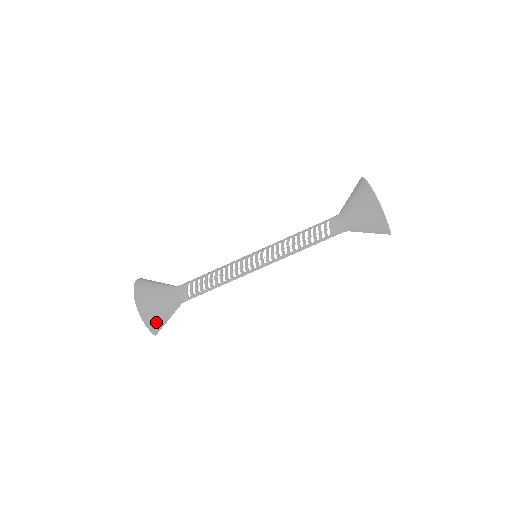
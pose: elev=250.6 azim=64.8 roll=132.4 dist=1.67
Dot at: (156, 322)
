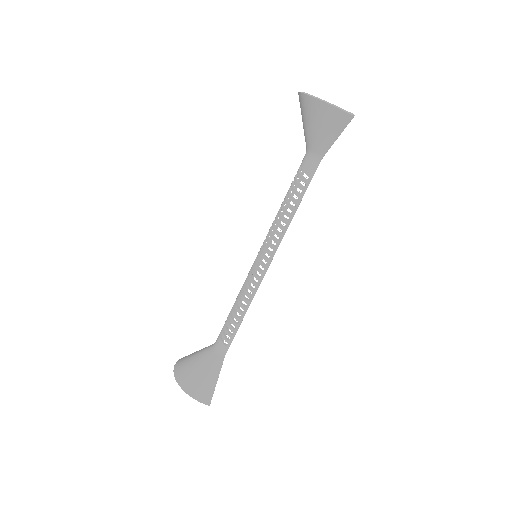
Dot at: (201, 388)
